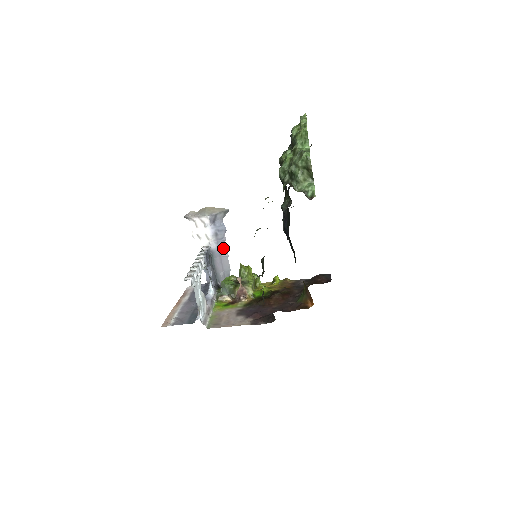
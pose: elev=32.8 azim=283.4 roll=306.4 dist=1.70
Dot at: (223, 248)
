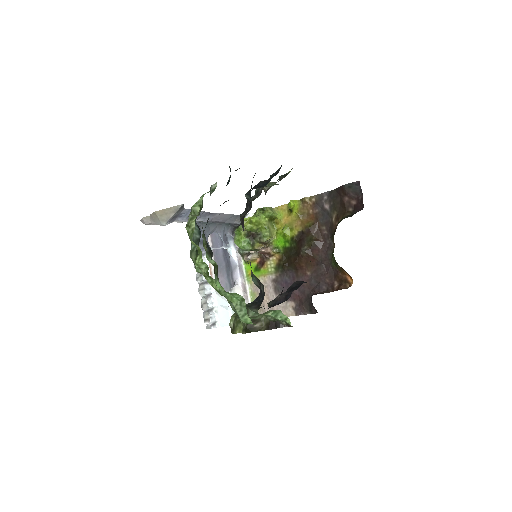
Dot at: (209, 214)
